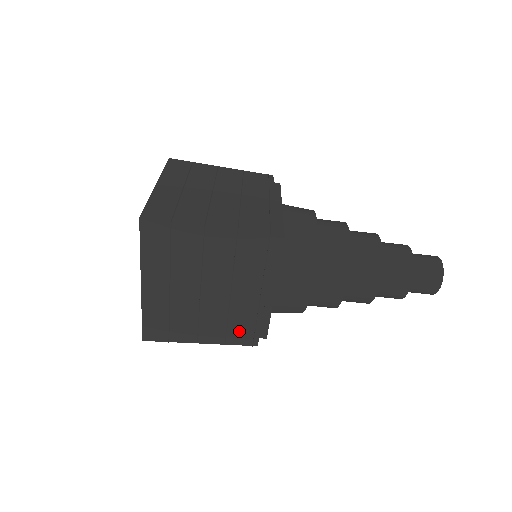
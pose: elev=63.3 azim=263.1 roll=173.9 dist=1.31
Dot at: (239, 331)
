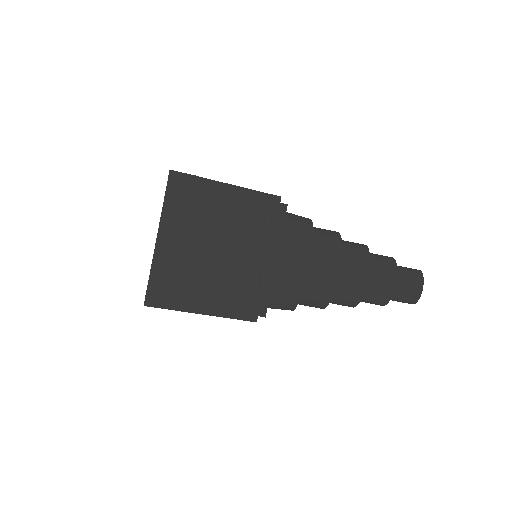
Dot at: (240, 301)
